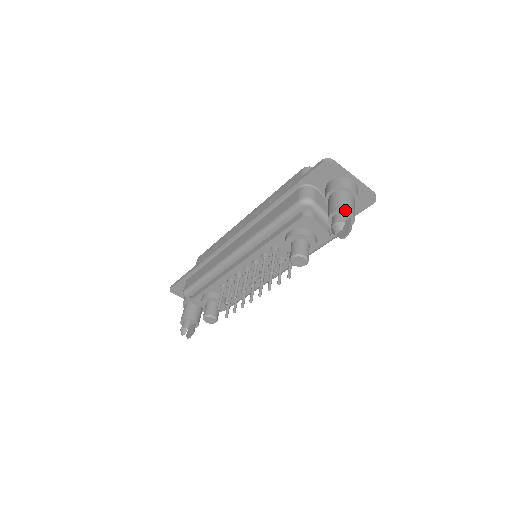
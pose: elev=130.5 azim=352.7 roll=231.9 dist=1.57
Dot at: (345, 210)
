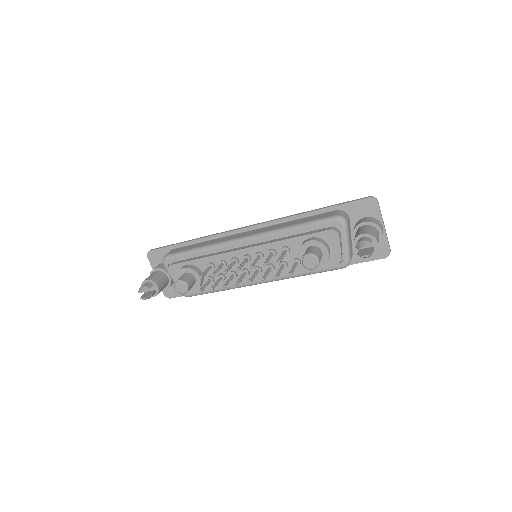
Dot at: (375, 237)
